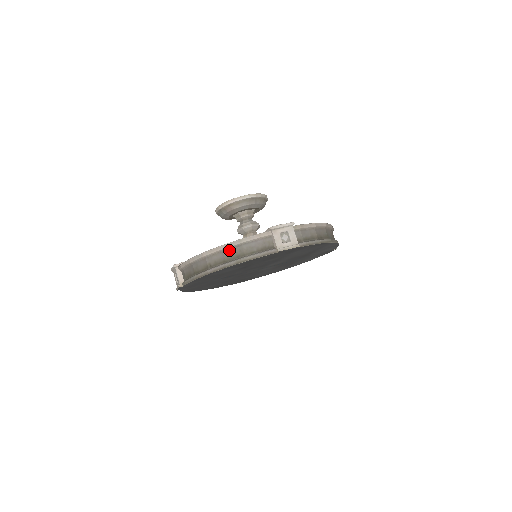
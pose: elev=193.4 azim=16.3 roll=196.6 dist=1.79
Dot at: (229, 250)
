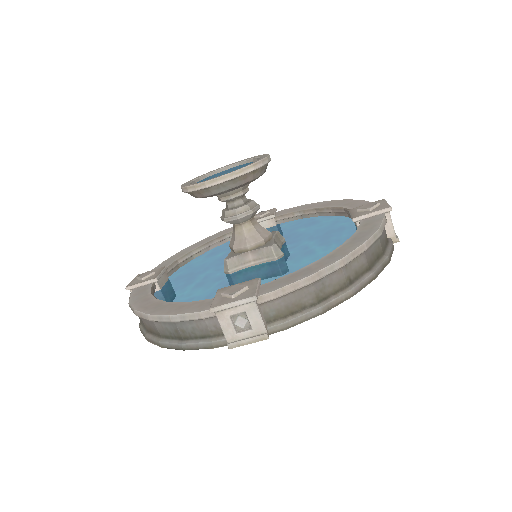
Dot at: (370, 248)
